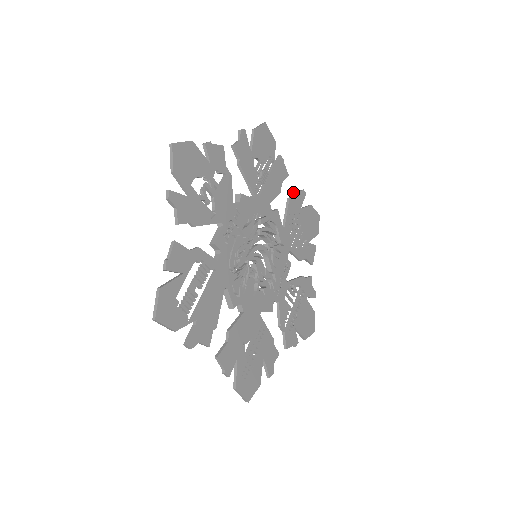
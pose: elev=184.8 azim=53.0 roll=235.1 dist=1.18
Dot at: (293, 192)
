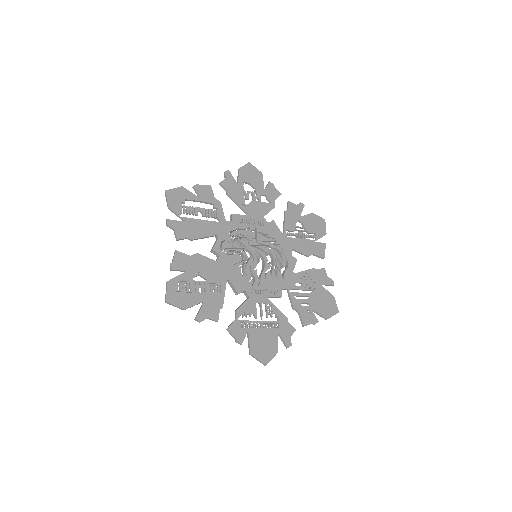
Dot at: (321, 270)
